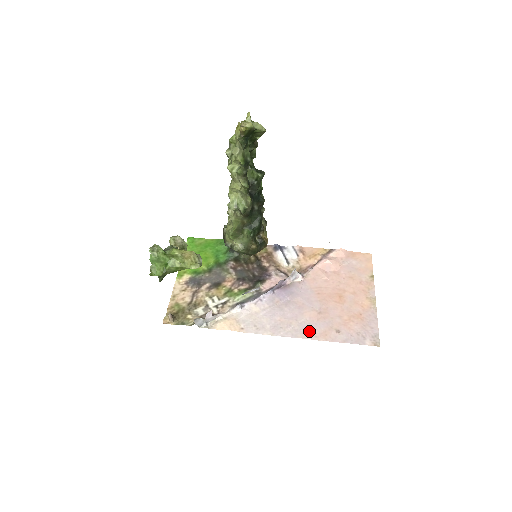
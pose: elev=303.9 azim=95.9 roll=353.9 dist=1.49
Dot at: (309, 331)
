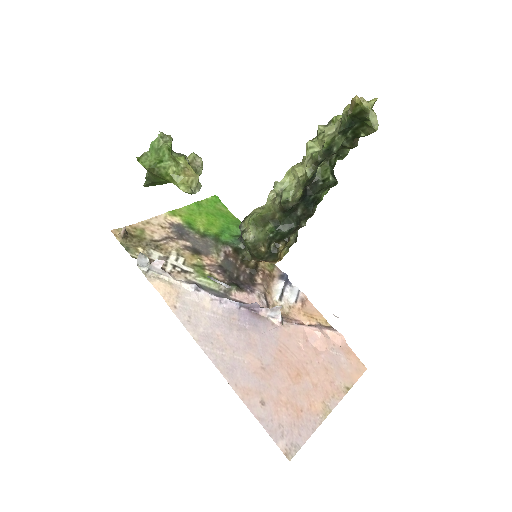
Dot at: (235, 373)
